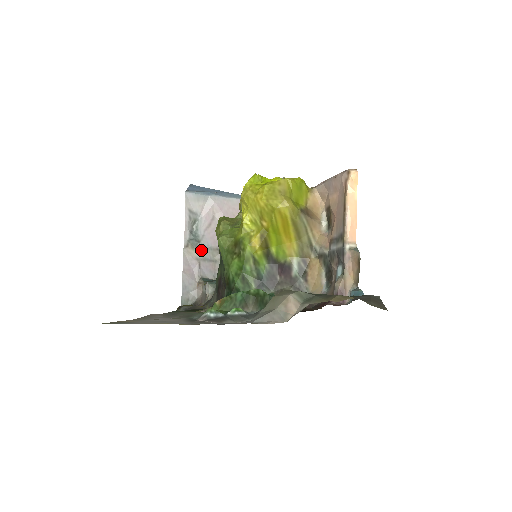
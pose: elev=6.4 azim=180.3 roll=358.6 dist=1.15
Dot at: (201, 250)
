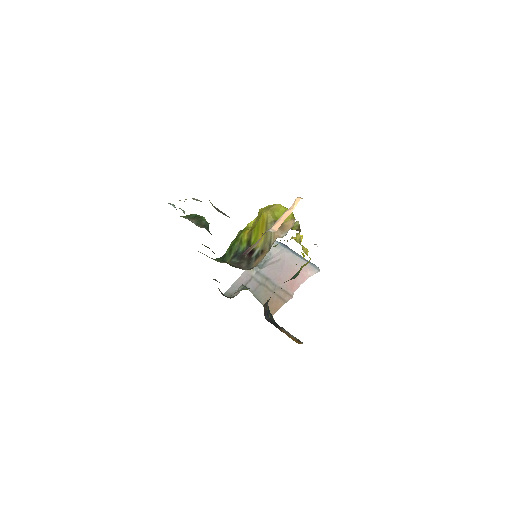
Dot at: (257, 273)
